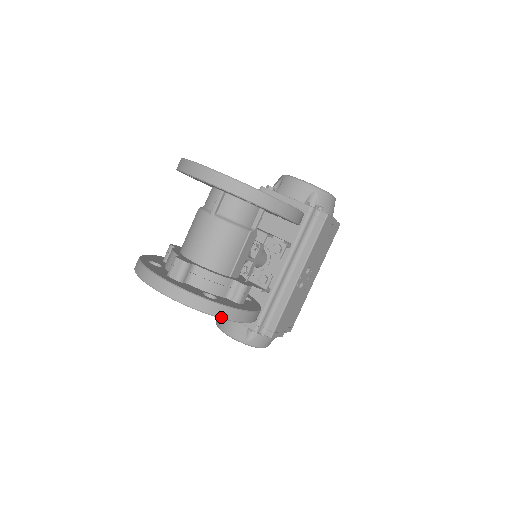
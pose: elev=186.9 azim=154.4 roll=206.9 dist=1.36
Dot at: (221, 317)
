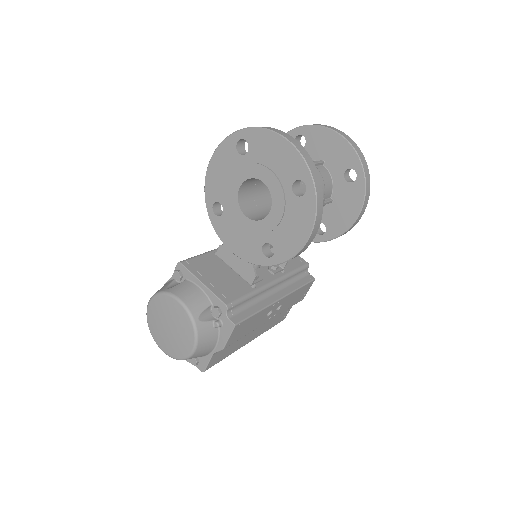
Dot at: (317, 199)
